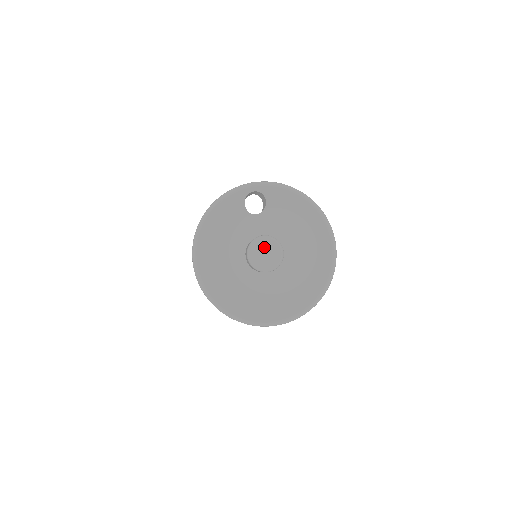
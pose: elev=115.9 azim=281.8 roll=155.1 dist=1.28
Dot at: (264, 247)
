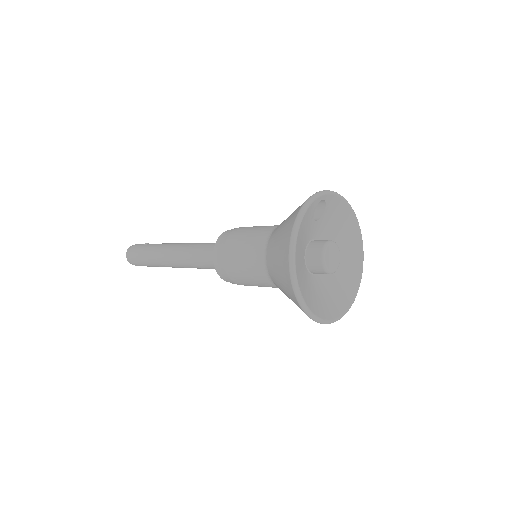
Dot at: (332, 251)
